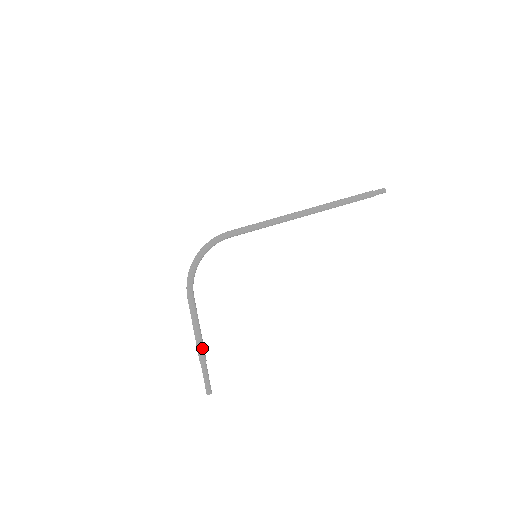
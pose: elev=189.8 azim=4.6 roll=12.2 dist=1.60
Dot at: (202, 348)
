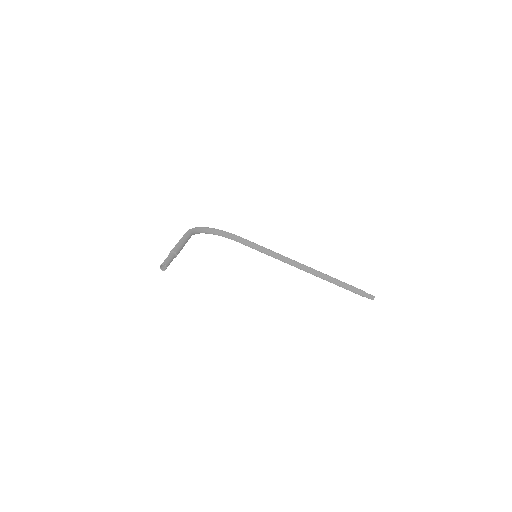
Dot at: (179, 248)
